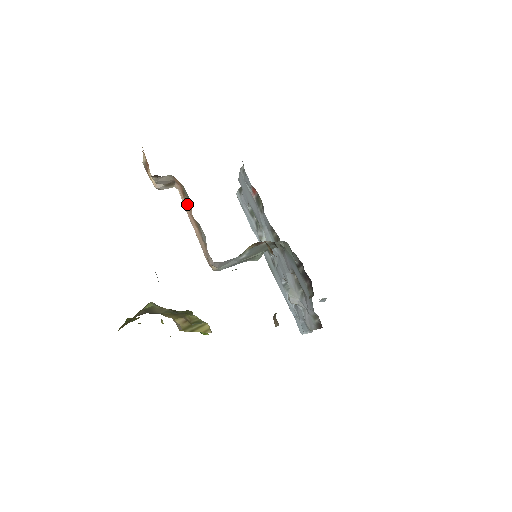
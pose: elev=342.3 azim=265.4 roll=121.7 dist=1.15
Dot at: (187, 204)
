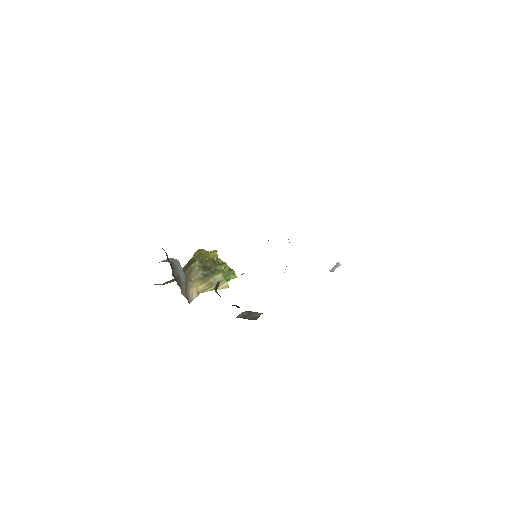
Dot at: occluded
